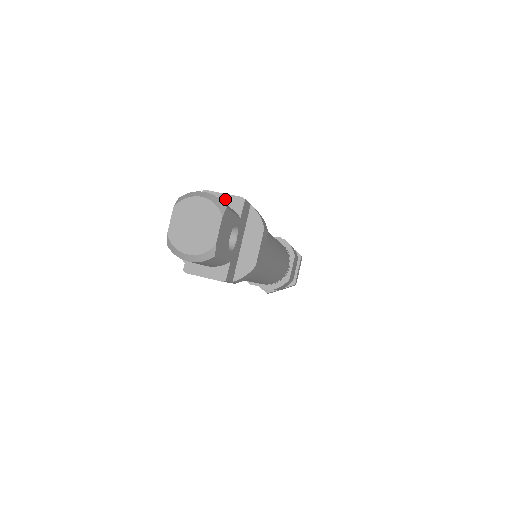
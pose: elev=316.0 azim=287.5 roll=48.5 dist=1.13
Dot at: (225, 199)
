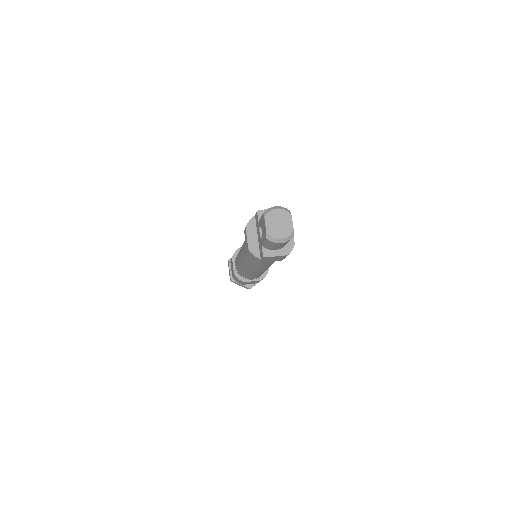
Dot at: occluded
